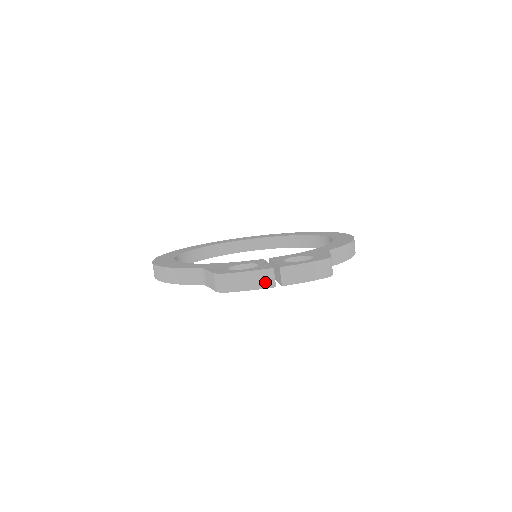
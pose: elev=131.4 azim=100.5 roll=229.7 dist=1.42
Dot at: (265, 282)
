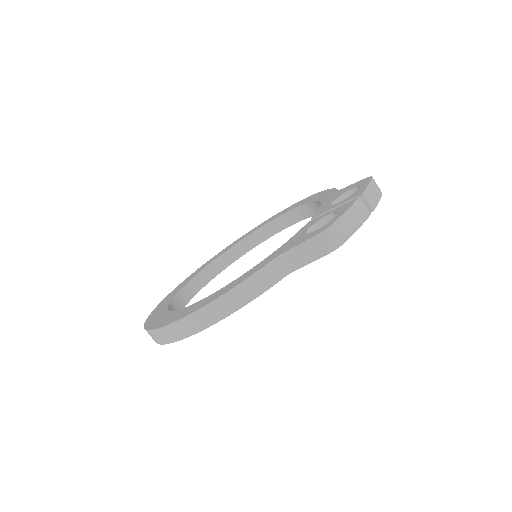
Dot at: (363, 213)
